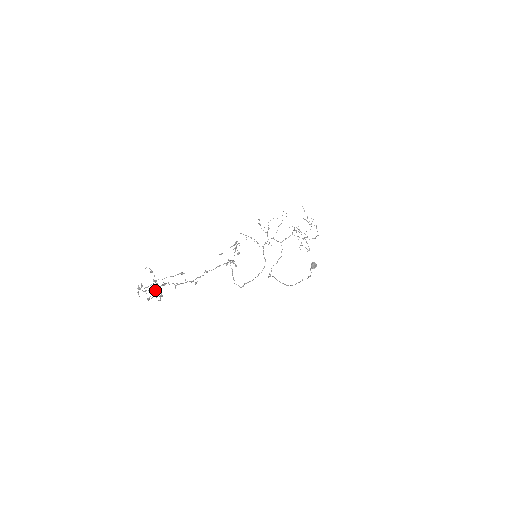
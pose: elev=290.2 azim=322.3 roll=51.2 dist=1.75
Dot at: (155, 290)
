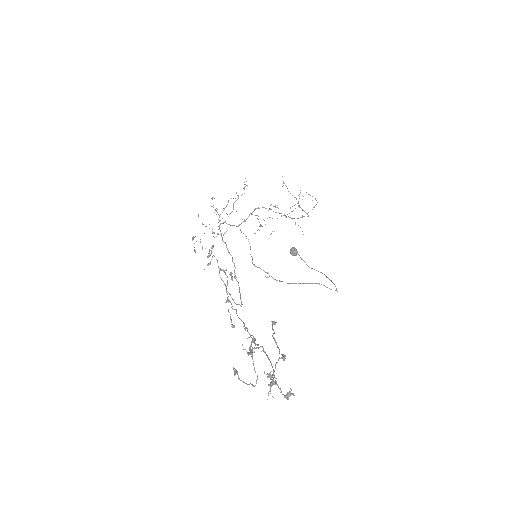
Dot at: (273, 372)
